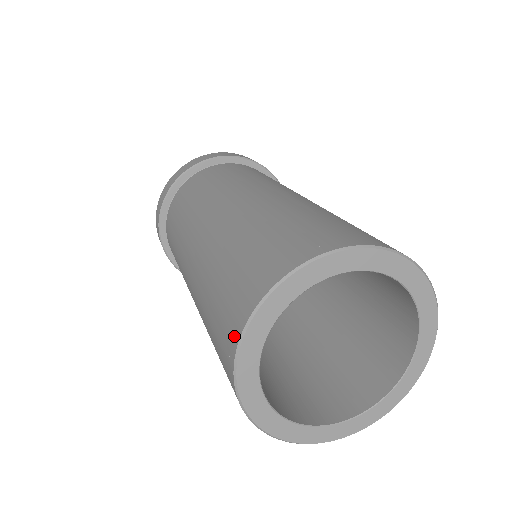
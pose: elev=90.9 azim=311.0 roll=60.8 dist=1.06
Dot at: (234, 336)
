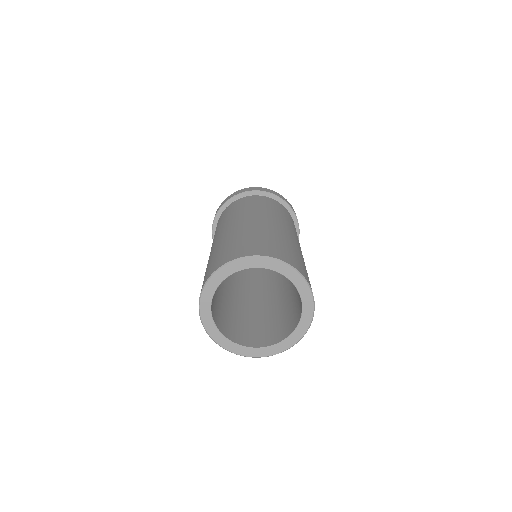
Dot at: (220, 264)
